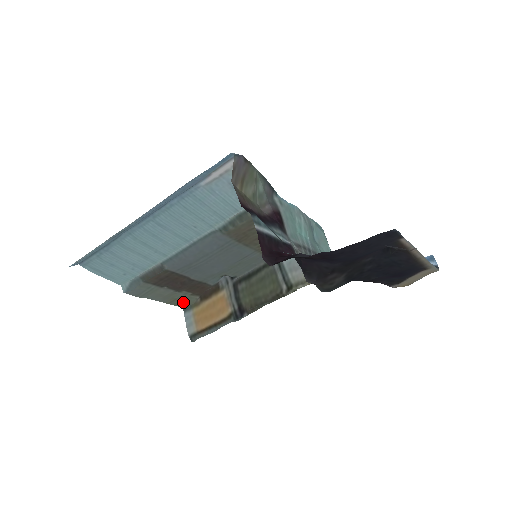
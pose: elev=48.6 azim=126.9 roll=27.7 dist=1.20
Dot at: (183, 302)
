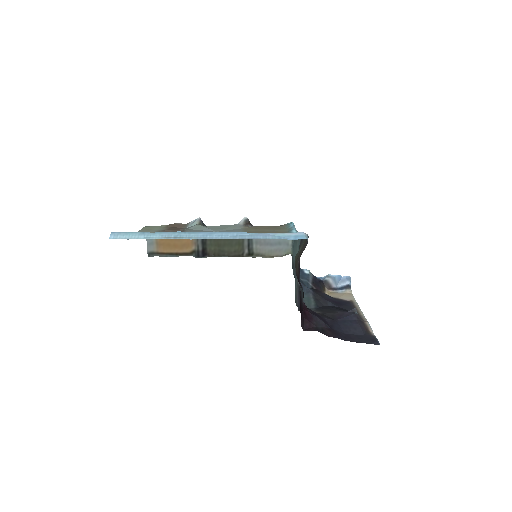
Dot at: (152, 227)
